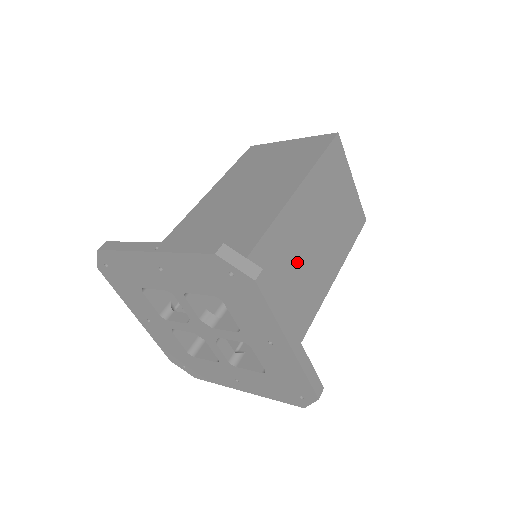
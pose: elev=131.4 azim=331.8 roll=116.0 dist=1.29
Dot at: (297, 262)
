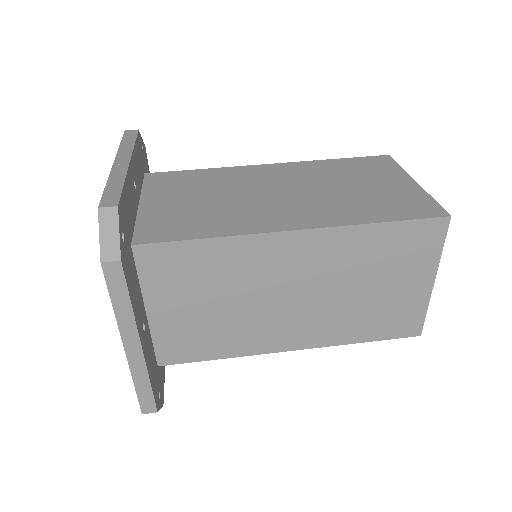
Dot at: (249, 295)
